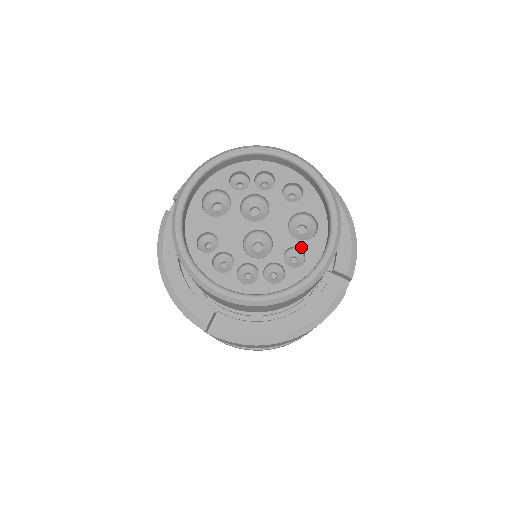
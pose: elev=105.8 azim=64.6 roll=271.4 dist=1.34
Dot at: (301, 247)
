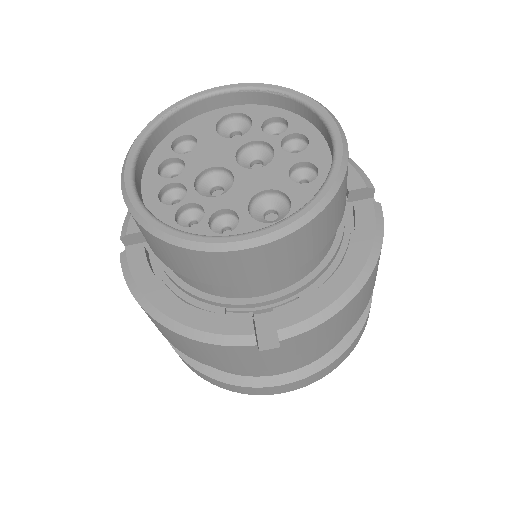
Dot at: (241, 219)
